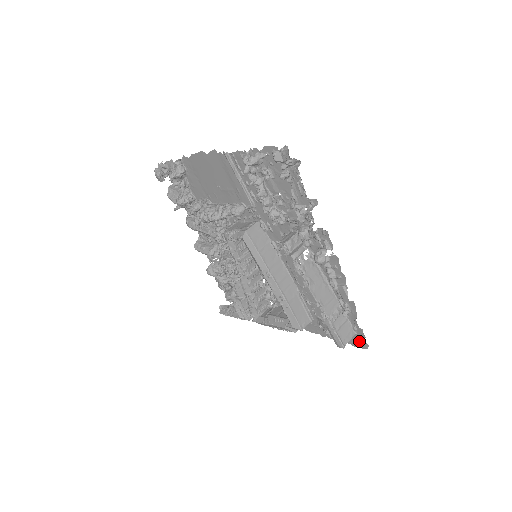
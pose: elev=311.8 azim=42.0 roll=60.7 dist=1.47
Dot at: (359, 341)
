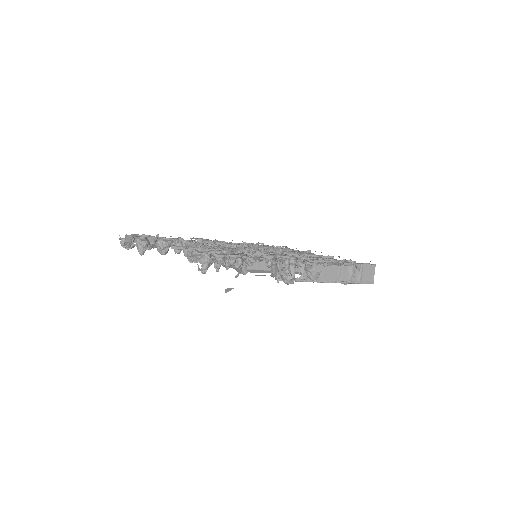
Dot at: occluded
